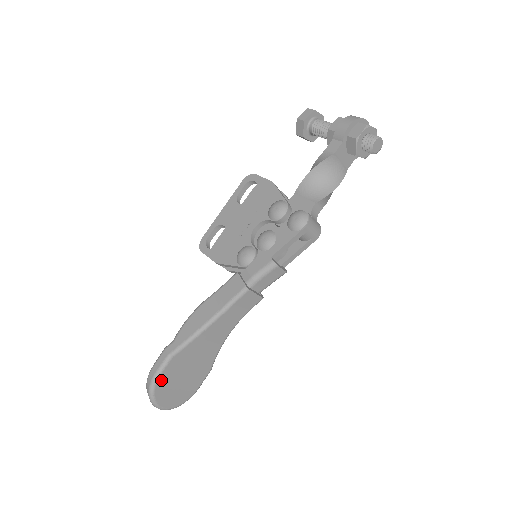
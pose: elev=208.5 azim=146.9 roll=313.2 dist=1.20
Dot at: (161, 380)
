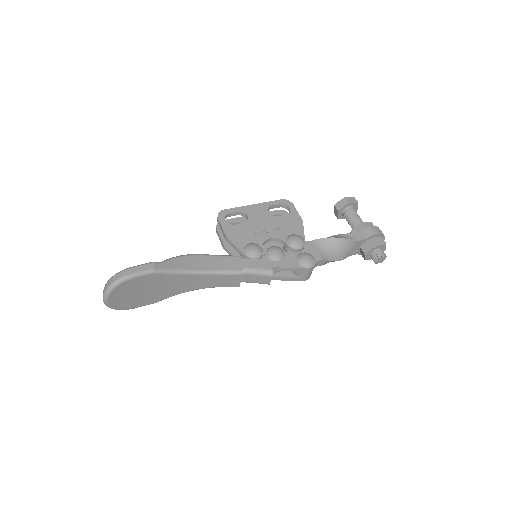
Dot at: (131, 281)
